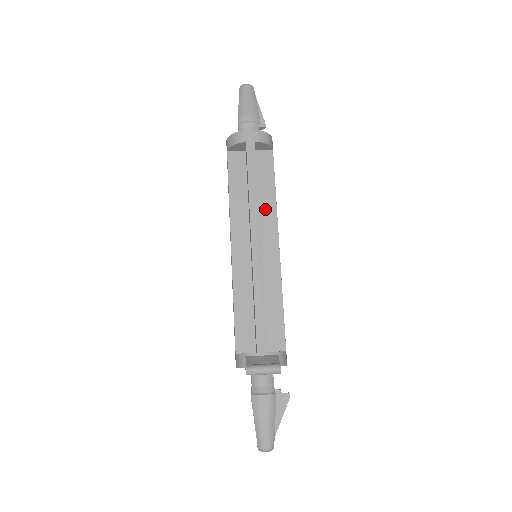
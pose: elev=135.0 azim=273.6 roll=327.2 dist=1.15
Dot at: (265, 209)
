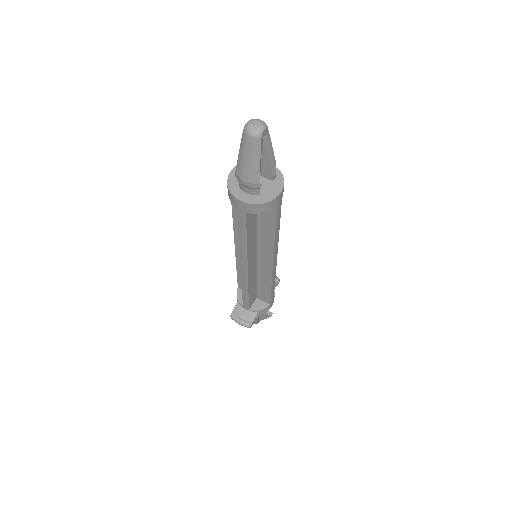
Dot at: (264, 240)
